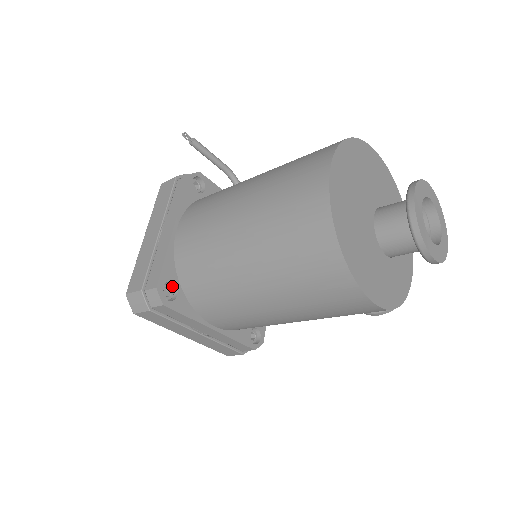
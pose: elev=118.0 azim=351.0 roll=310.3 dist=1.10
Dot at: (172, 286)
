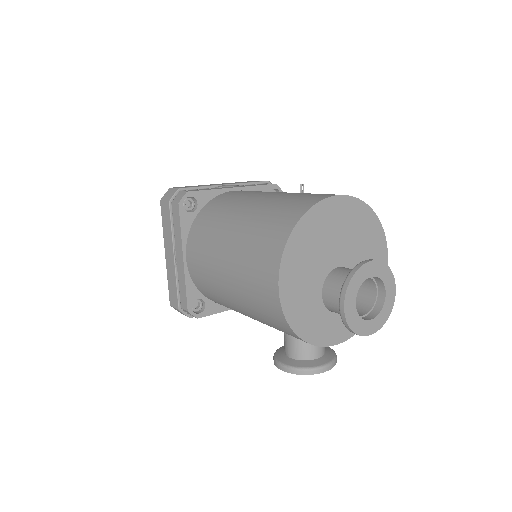
Dot at: (195, 207)
